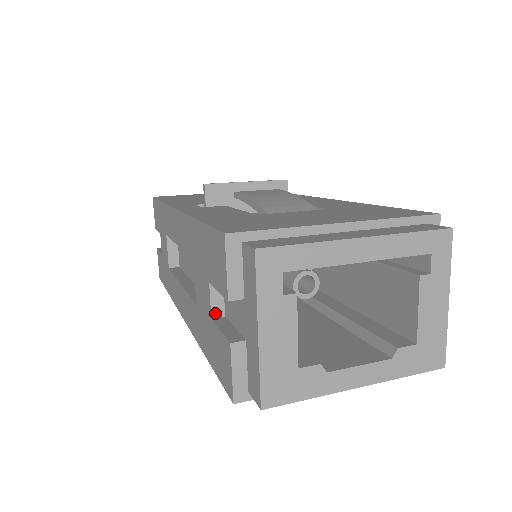
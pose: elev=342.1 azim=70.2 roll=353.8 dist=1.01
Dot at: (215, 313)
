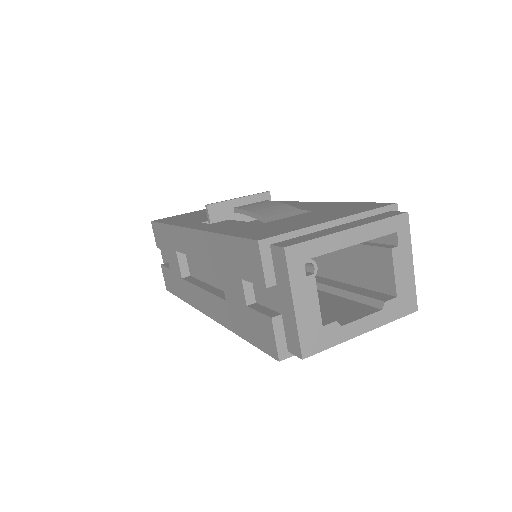
Dot at: (249, 301)
